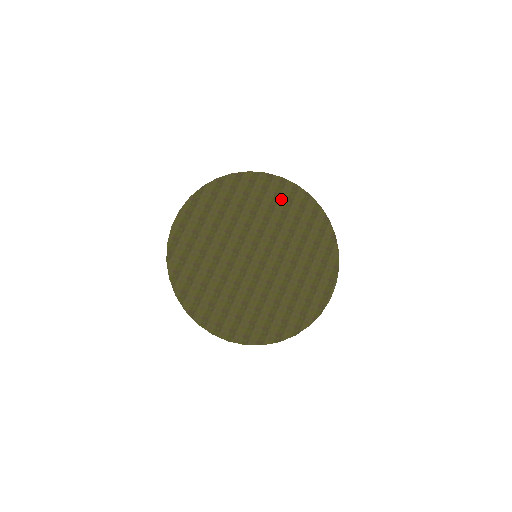
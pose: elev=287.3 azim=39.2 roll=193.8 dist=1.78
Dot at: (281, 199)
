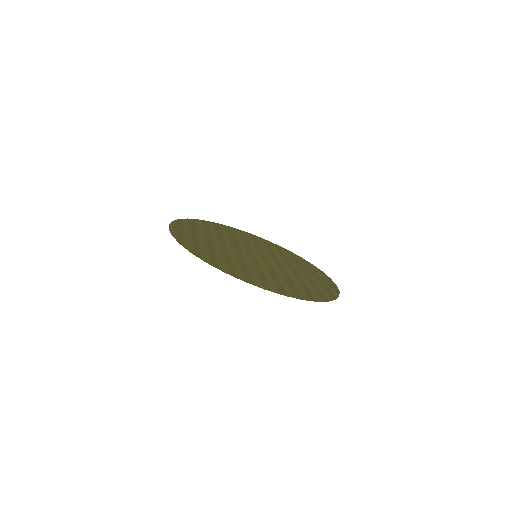
Dot at: (246, 236)
